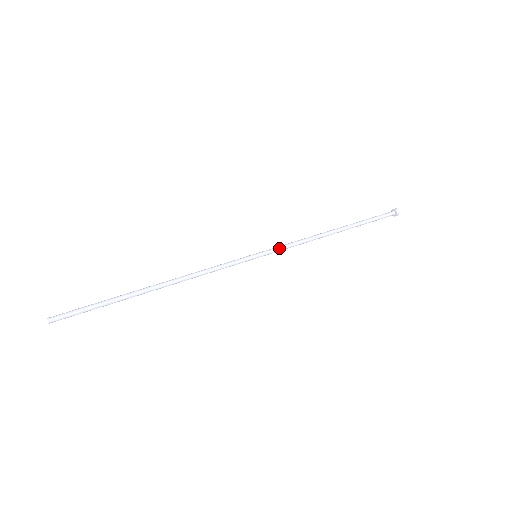
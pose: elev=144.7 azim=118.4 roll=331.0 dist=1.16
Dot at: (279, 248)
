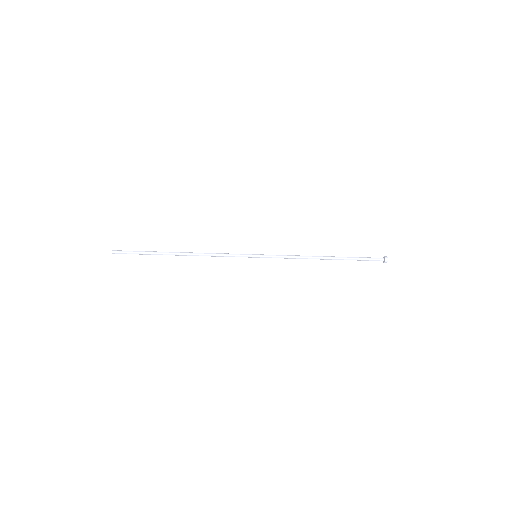
Dot at: (275, 255)
